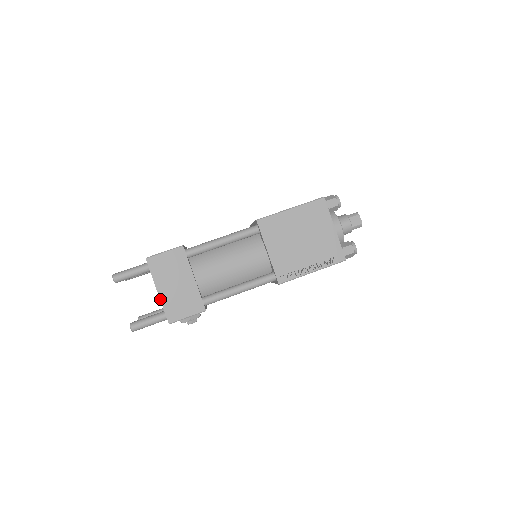
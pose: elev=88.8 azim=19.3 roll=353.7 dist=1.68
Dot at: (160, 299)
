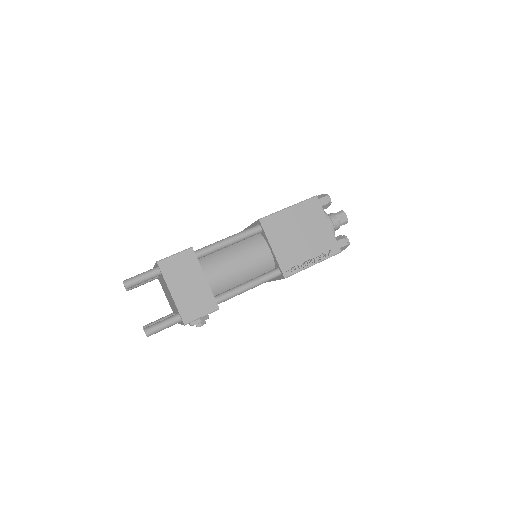
Dot at: (174, 301)
